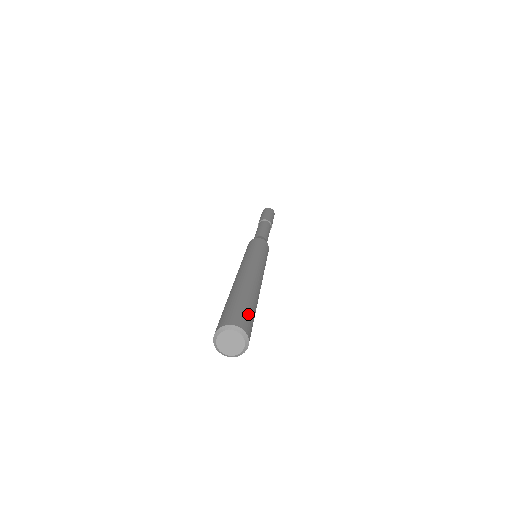
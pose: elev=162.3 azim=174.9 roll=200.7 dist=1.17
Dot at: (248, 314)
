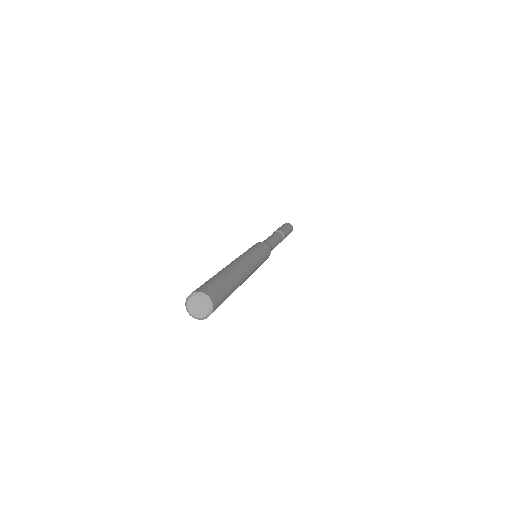
Dot at: (223, 298)
